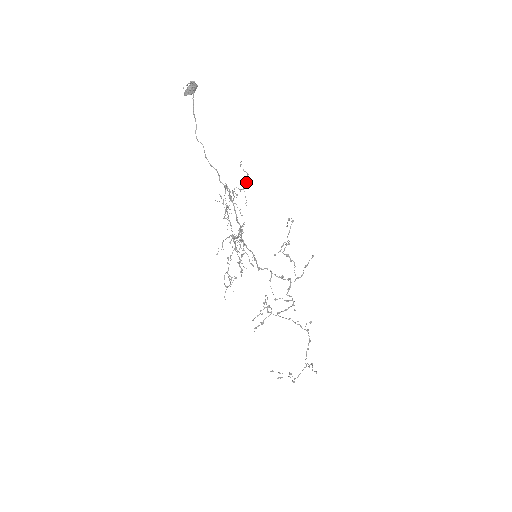
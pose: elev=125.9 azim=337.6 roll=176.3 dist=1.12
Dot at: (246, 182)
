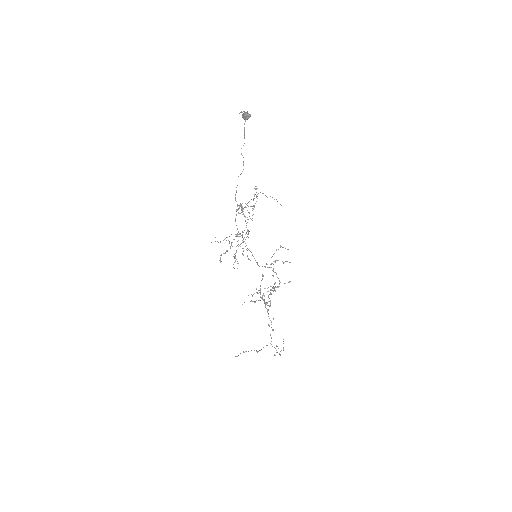
Dot at: occluded
